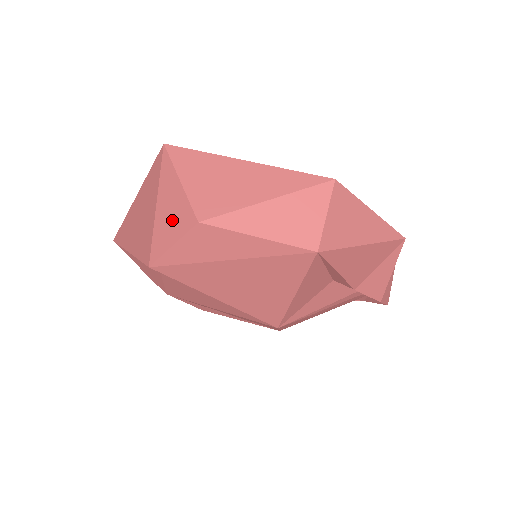
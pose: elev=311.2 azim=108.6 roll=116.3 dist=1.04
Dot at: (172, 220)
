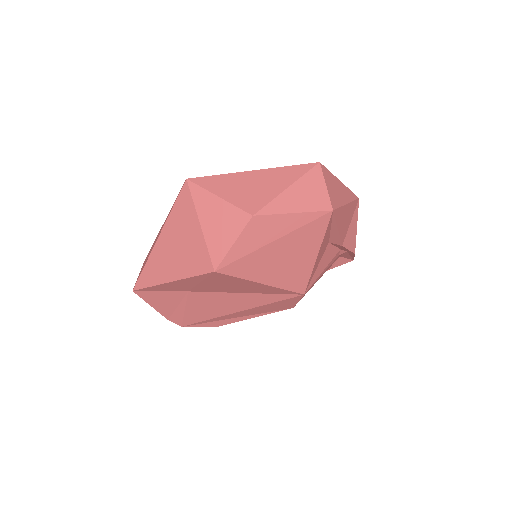
Dot at: (224, 227)
